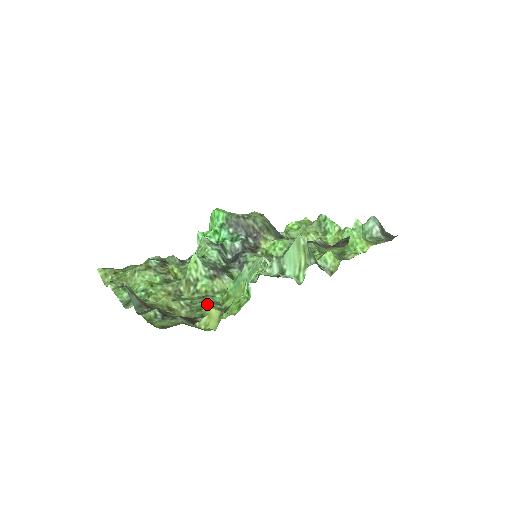
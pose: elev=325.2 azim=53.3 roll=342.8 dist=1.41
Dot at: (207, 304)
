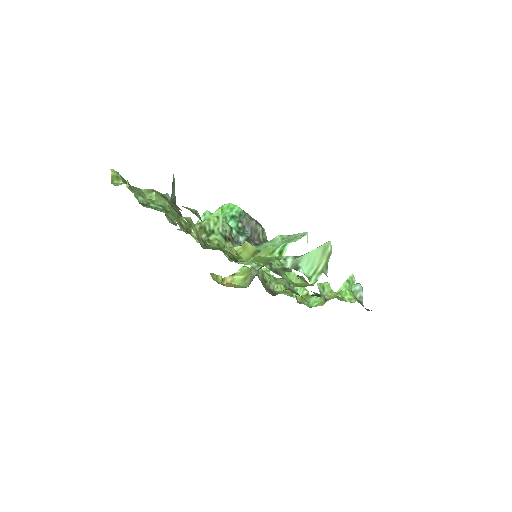
Dot at: occluded
